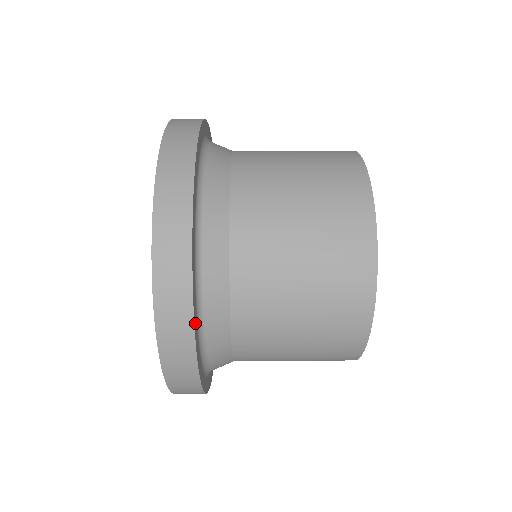
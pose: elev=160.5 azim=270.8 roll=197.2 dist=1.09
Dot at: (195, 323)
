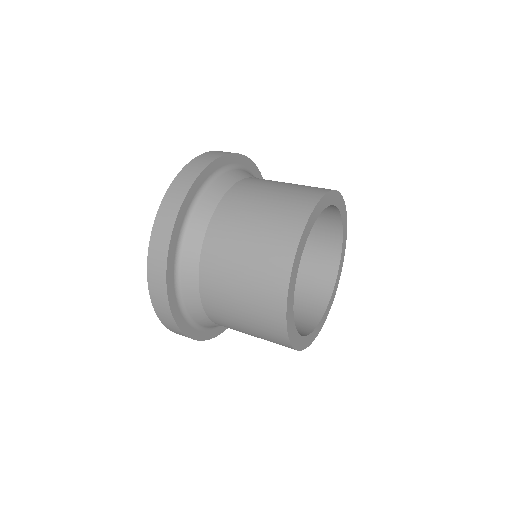
Dot at: (169, 279)
